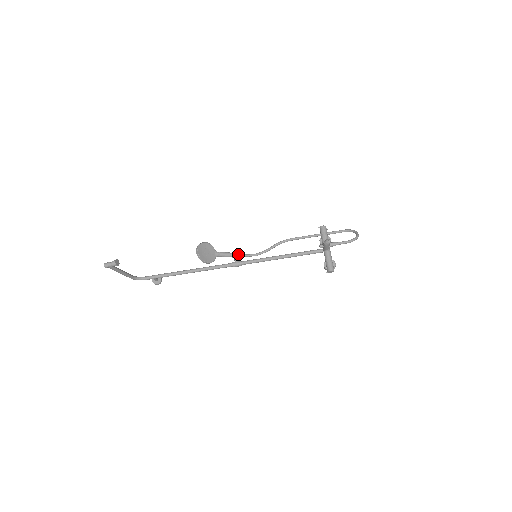
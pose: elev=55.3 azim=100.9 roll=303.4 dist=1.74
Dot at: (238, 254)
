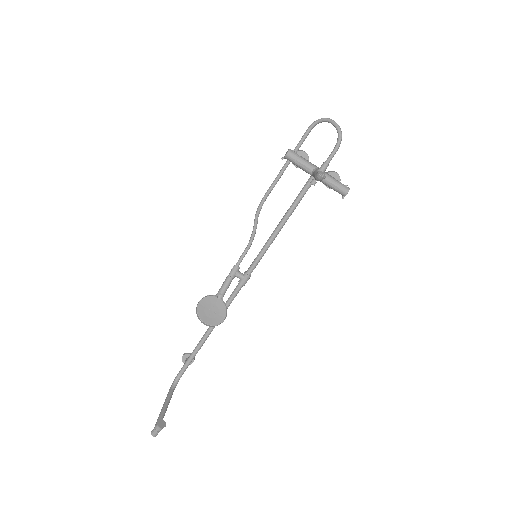
Dot at: (235, 270)
